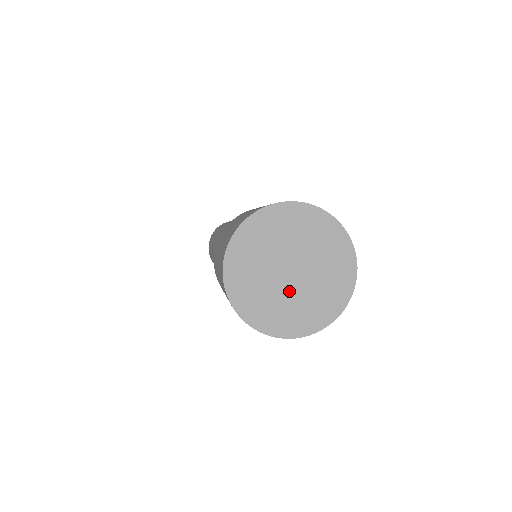
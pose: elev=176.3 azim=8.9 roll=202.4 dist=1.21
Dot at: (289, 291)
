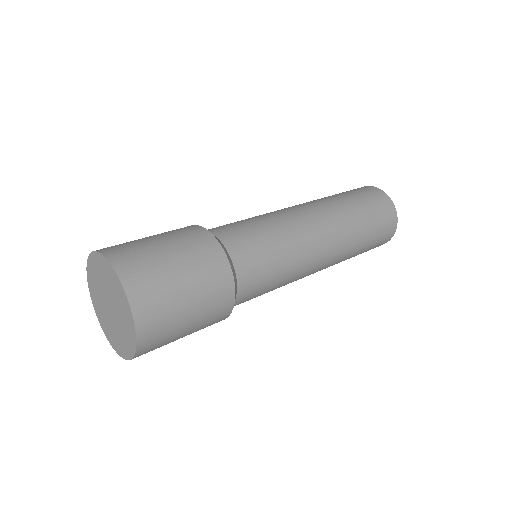
Dot at: (107, 313)
